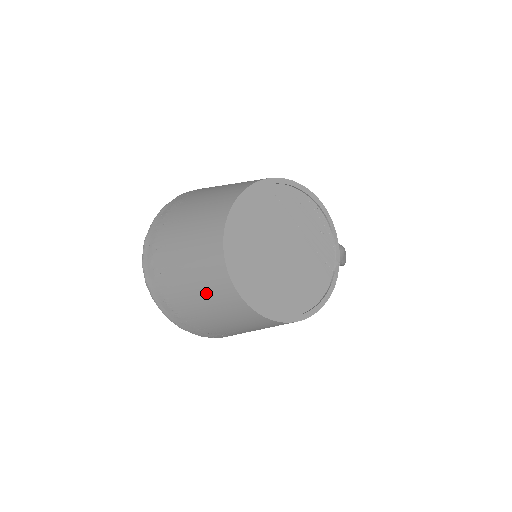
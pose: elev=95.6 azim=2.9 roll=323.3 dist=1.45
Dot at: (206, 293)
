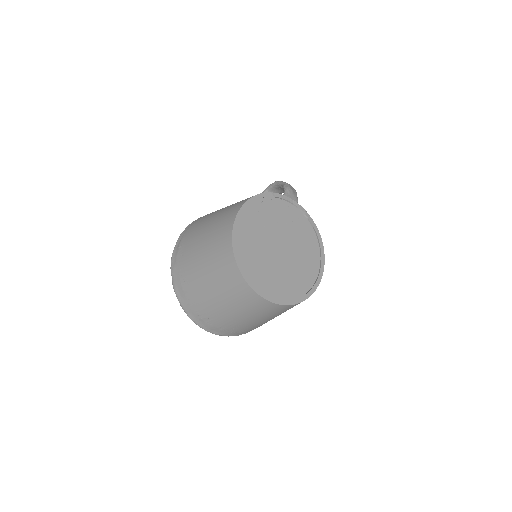
Dot at: (268, 316)
